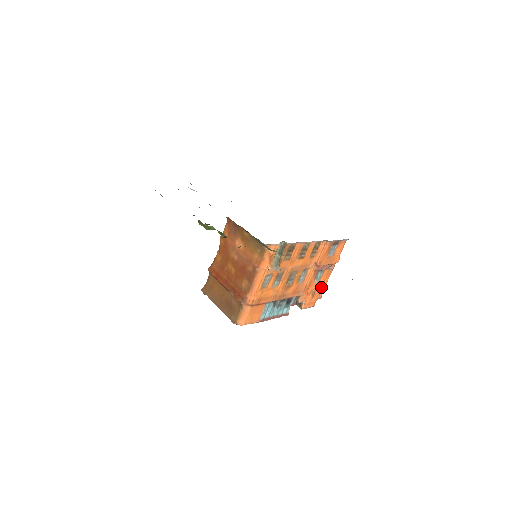
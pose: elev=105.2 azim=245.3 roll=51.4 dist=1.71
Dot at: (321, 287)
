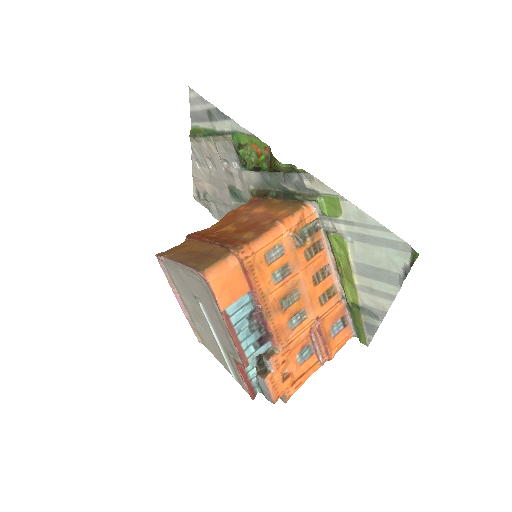
Dot at: (296, 381)
